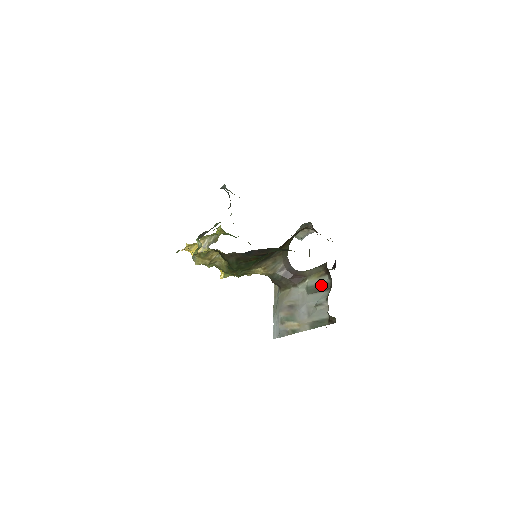
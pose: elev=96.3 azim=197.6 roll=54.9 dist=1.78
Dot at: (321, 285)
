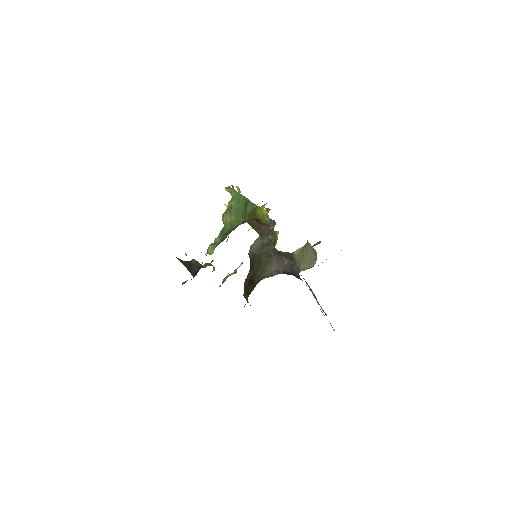
Dot at: occluded
